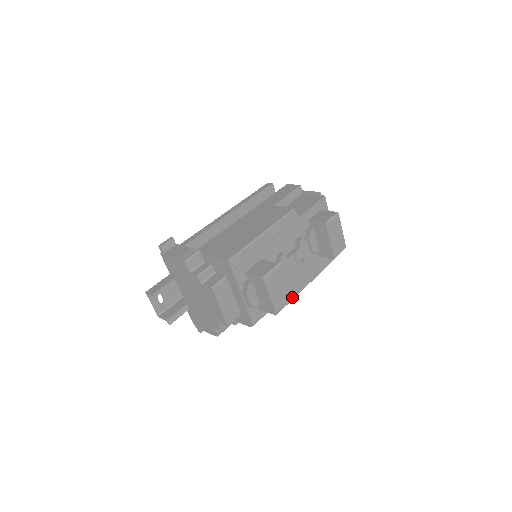
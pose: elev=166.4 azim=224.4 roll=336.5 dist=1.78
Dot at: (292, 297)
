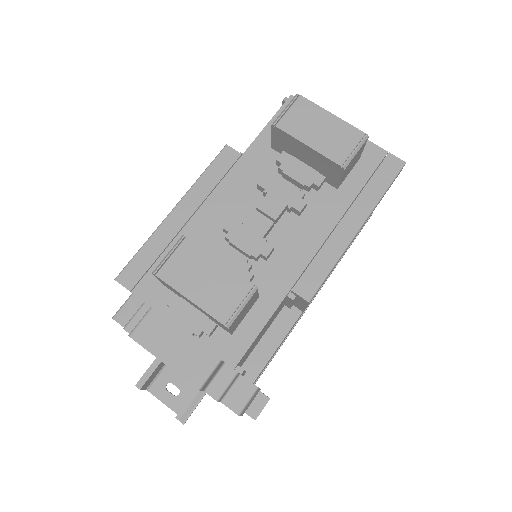
Dot at: (314, 283)
